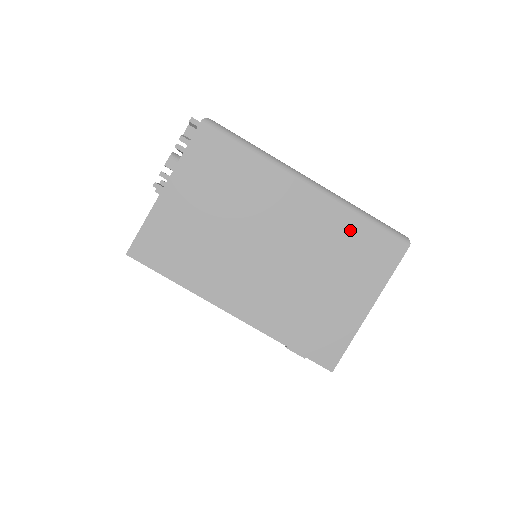
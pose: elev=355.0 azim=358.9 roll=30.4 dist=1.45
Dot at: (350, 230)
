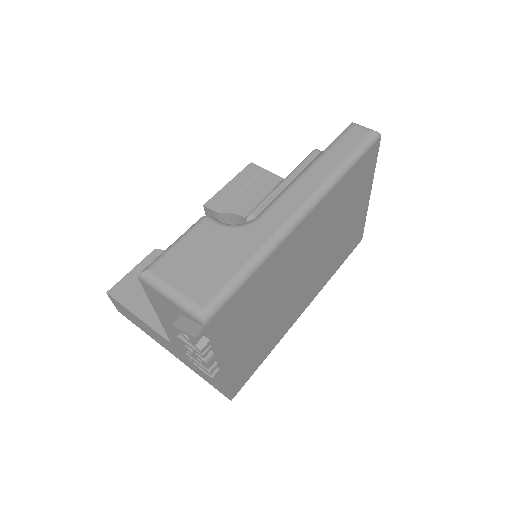
Dot at: (344, 188)
